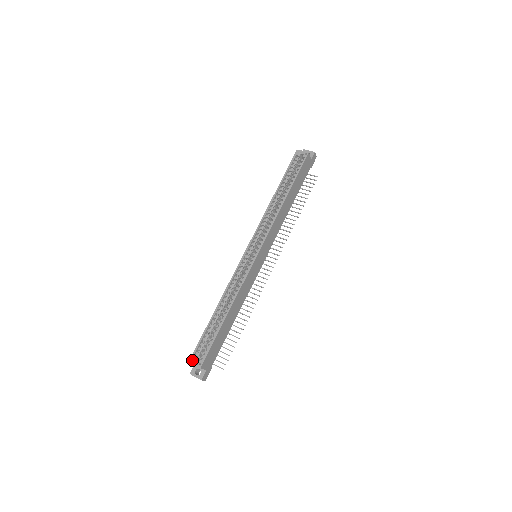
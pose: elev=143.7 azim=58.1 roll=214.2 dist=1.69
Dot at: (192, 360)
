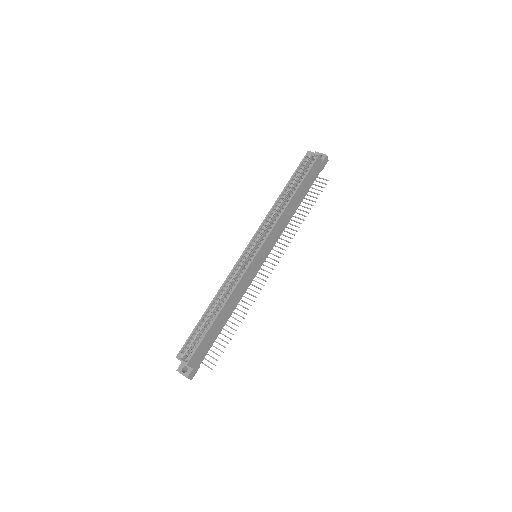
Dot at: (179, 356)
